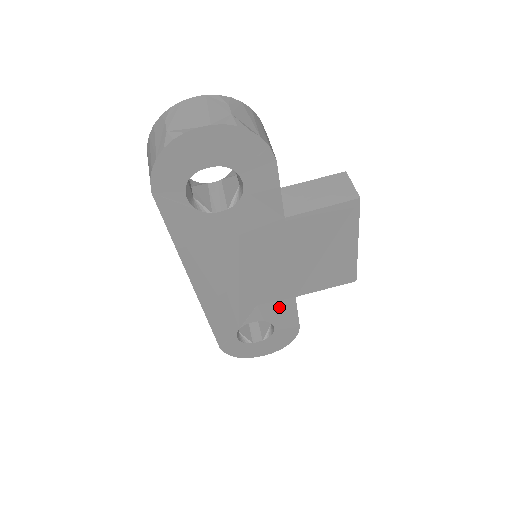
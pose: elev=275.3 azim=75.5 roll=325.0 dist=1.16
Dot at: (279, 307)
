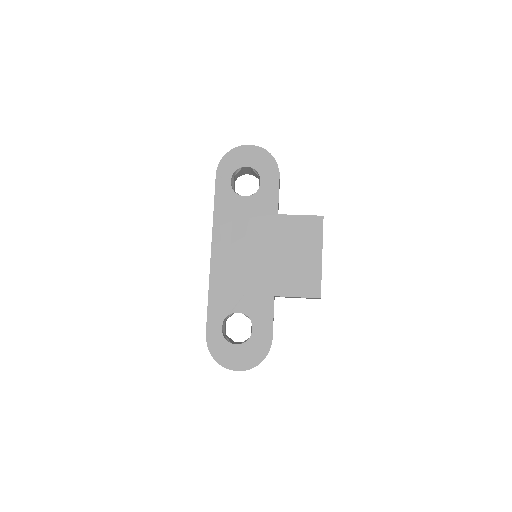
Dot at: (261, 303)
